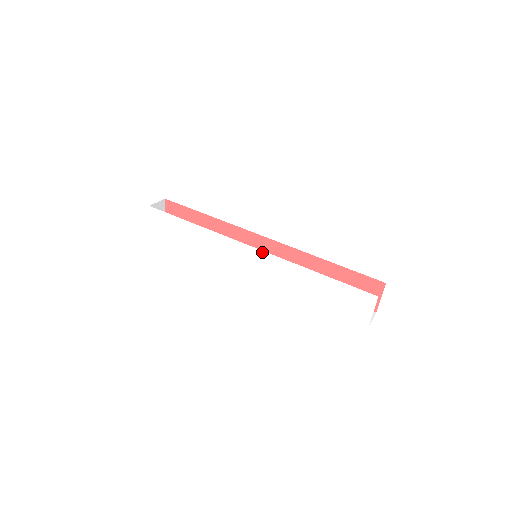
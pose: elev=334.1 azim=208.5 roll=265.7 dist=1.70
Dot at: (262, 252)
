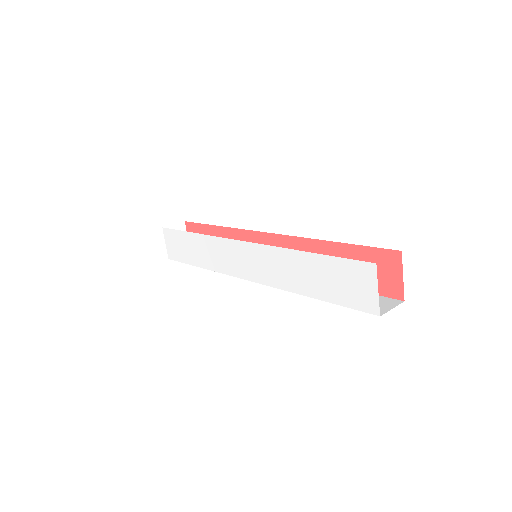
Dot at: (250, 244)
